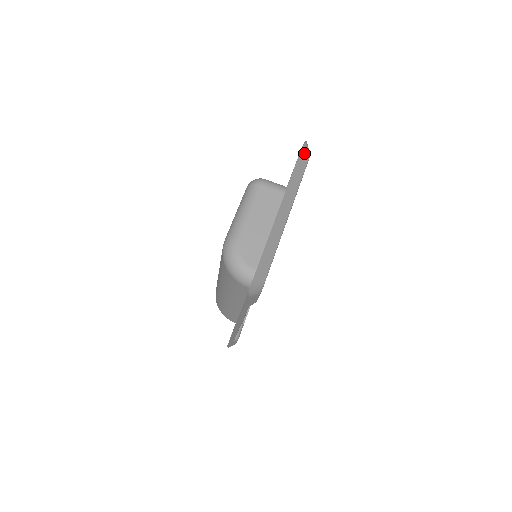
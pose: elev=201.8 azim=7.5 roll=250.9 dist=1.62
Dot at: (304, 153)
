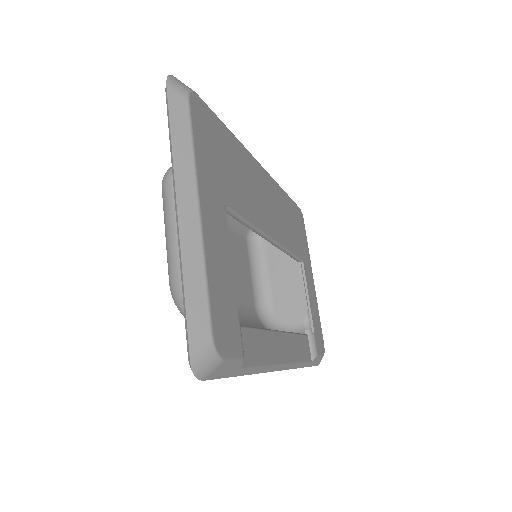
Dot at: (172, 97)
